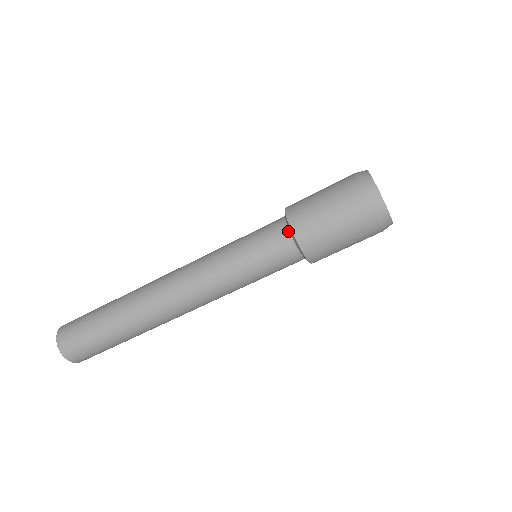
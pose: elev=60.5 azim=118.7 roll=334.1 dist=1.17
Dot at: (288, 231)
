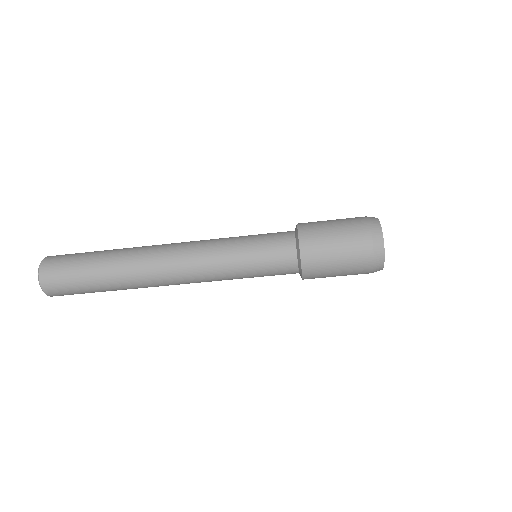
Dot at: (294, 235)
